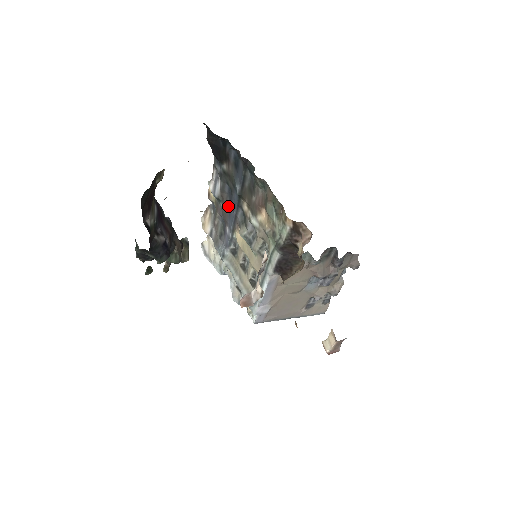
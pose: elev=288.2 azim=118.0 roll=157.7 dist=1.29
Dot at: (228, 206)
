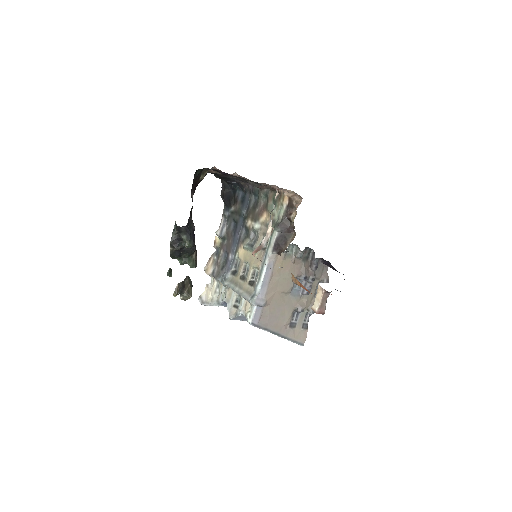
Dot at: (233, 237)
